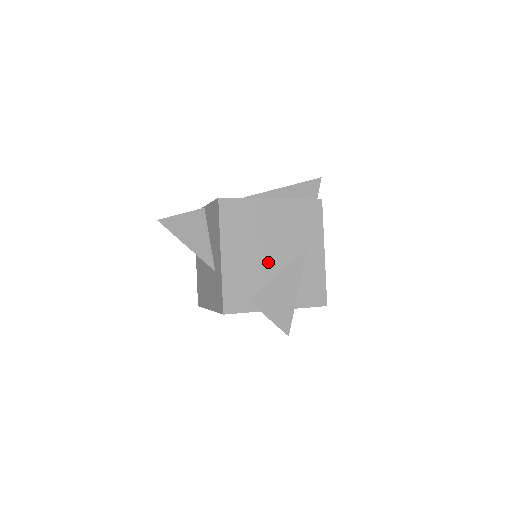
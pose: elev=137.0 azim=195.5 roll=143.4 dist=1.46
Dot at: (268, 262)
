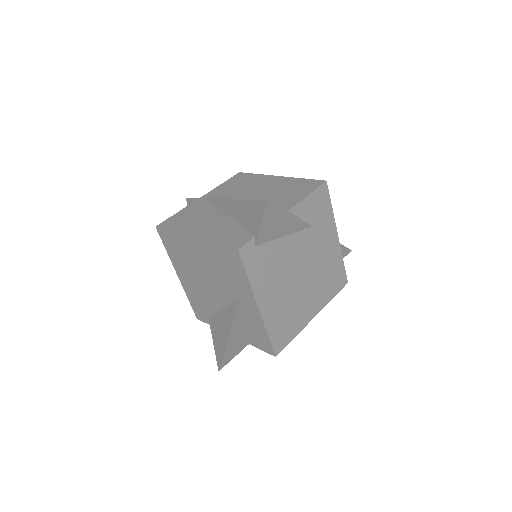
Dot at: (211, 295)
